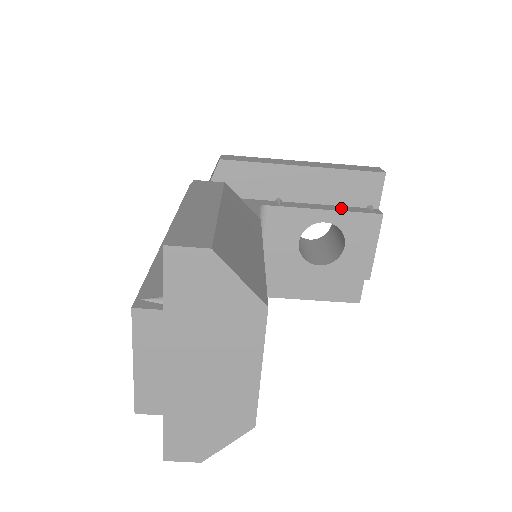
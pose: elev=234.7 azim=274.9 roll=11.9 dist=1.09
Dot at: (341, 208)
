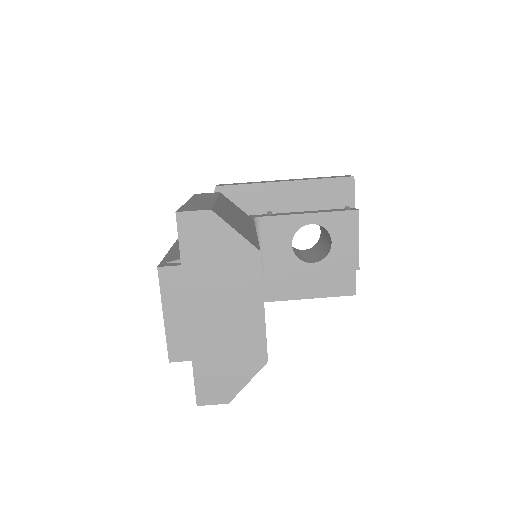
Dot at: (322, 211)
